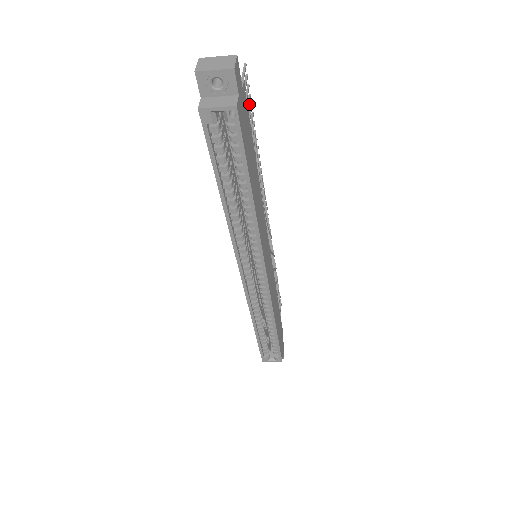
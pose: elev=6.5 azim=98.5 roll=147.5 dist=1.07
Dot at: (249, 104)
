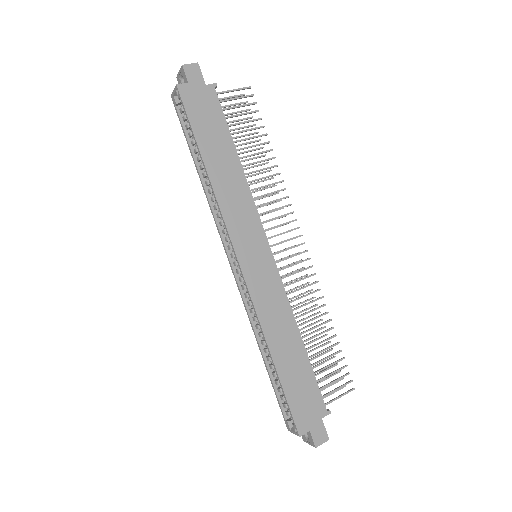
Dot at: (248, 113)
